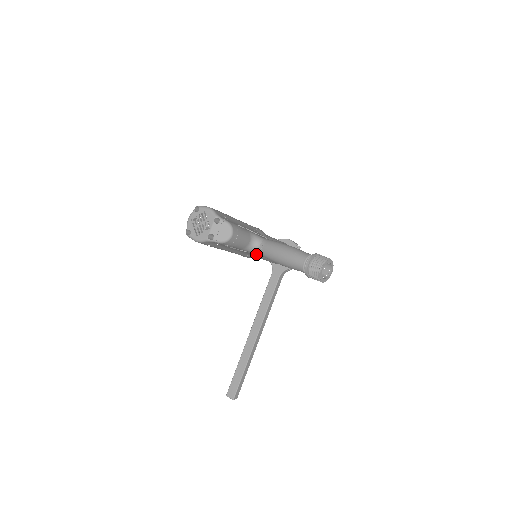
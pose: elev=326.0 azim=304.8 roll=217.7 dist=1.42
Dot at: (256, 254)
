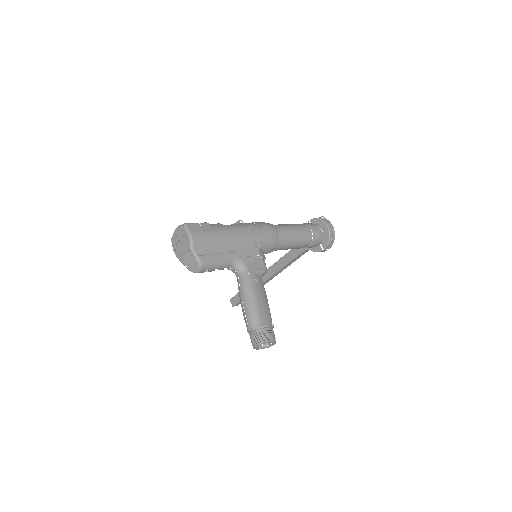
Dot at: occluded
